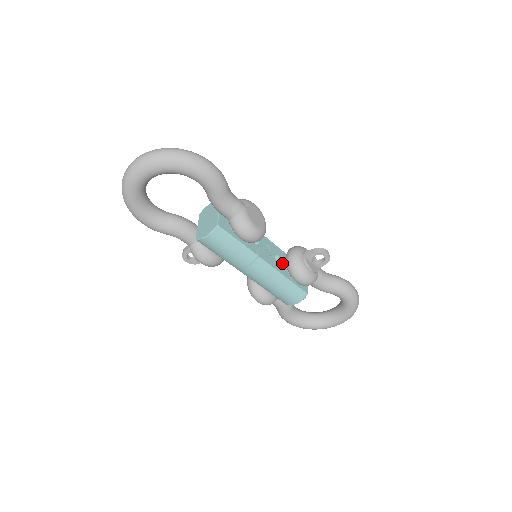
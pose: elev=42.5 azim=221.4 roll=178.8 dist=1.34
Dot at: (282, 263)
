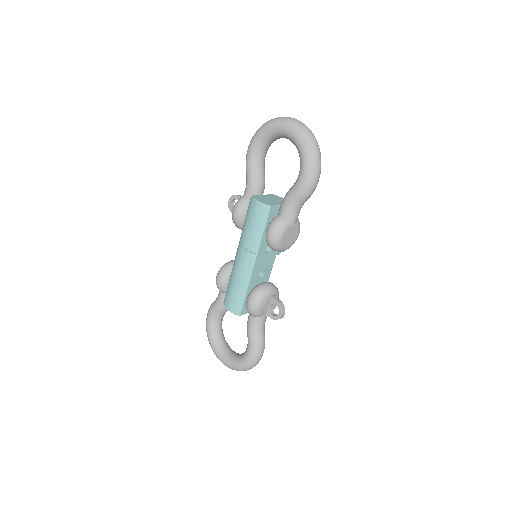
Dot at: (259, 281)
